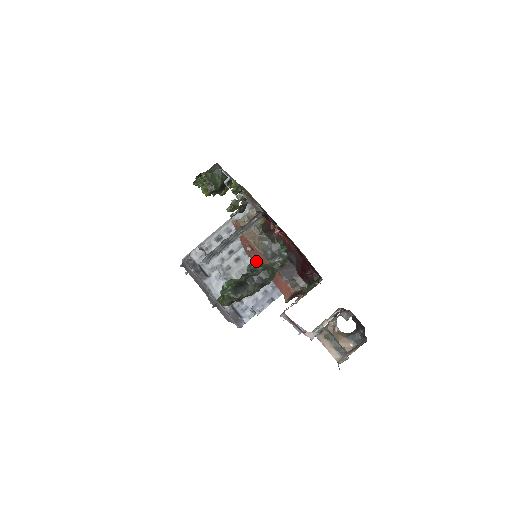
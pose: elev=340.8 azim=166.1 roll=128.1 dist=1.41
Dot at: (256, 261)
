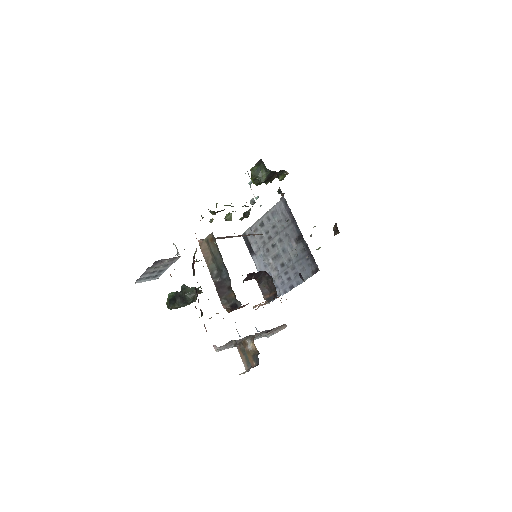
Dot at: occluded
